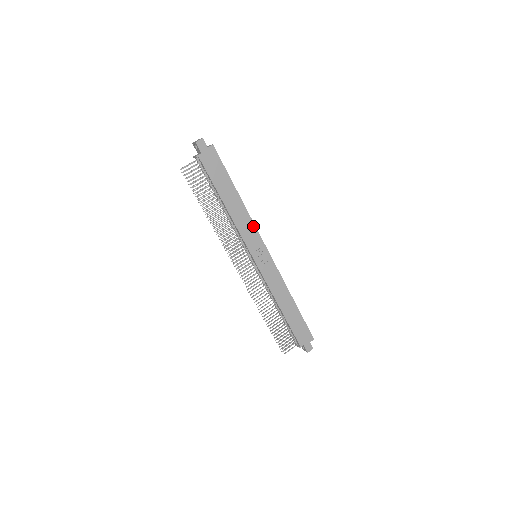
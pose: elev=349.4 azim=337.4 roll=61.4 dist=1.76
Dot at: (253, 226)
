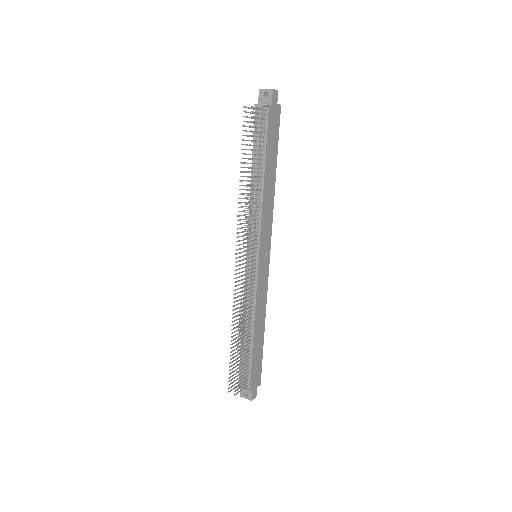
Dot at: (271, 218)
